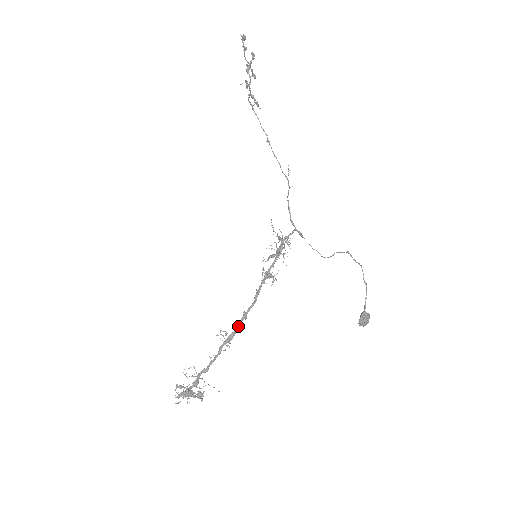
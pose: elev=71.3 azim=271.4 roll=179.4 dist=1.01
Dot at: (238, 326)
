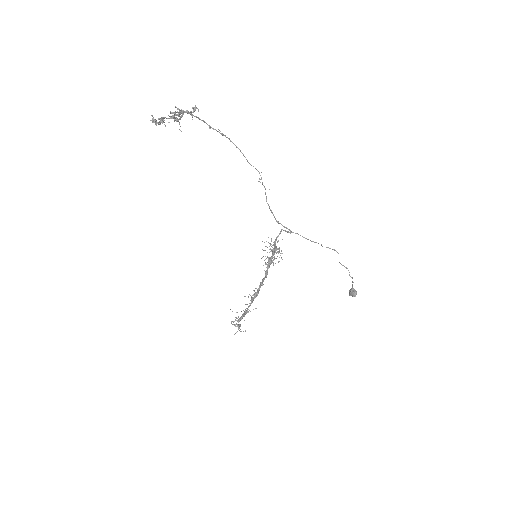
Dot at: (259, 290)
